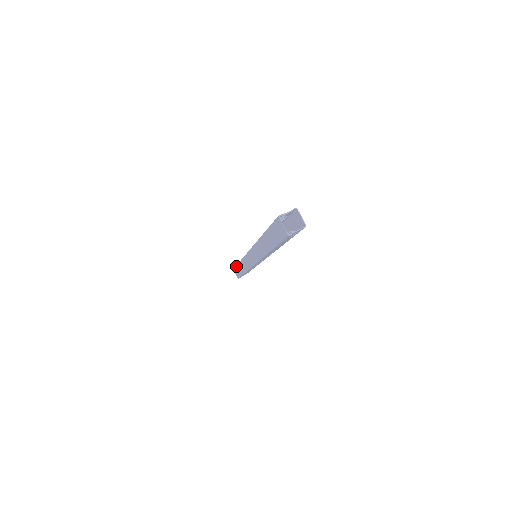
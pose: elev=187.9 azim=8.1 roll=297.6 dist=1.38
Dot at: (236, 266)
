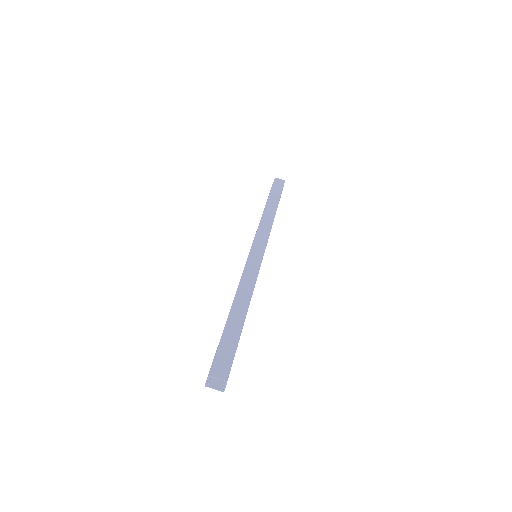
Dot at: occluded
